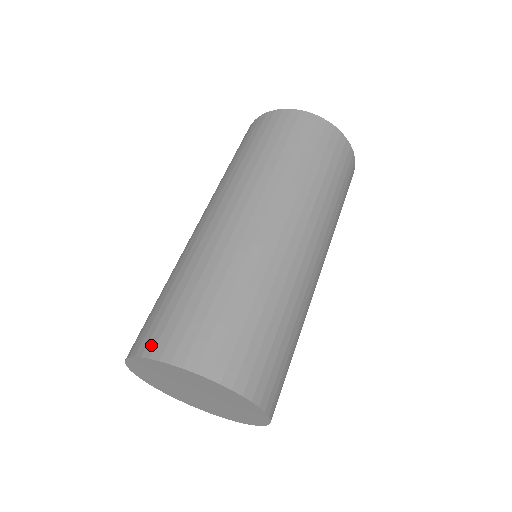
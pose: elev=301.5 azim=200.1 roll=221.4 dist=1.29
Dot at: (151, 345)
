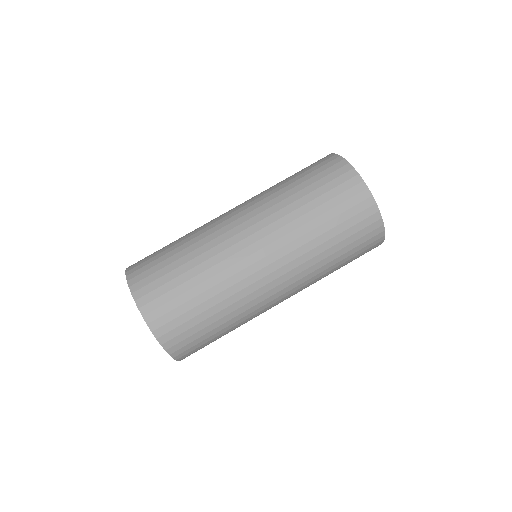
Dot at: (133, 270)
